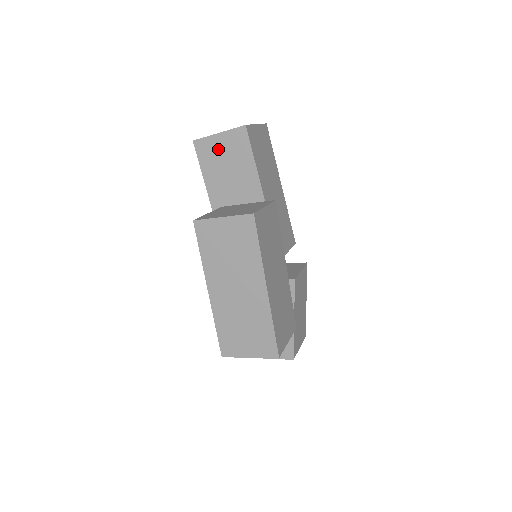
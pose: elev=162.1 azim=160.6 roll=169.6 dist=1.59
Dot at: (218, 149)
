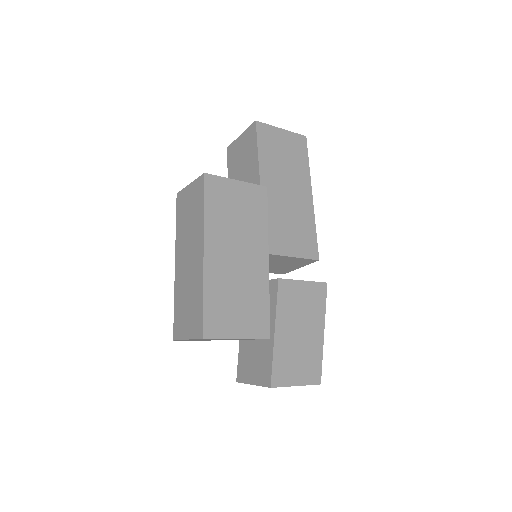
Dot at: (239, 150)
